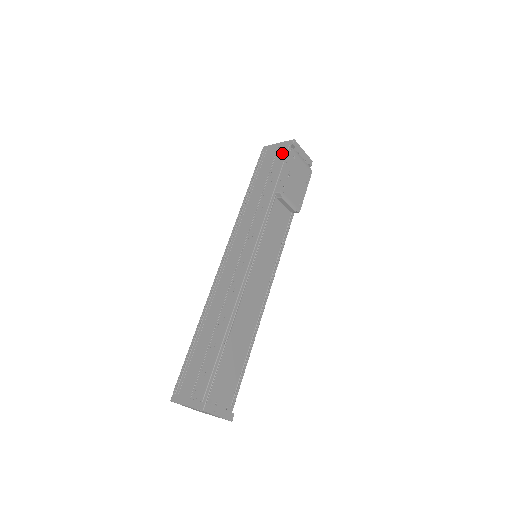
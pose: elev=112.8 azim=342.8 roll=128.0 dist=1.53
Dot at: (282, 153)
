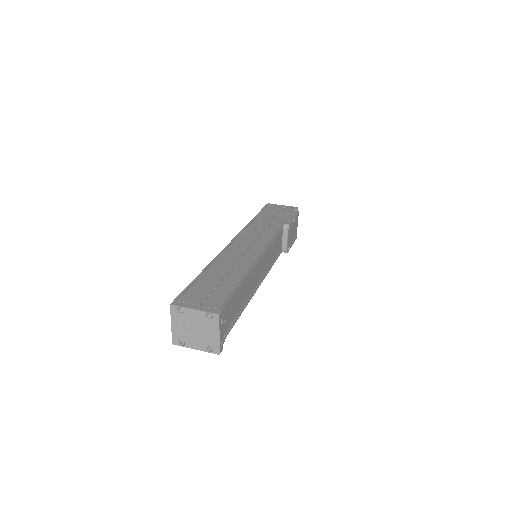
Dot at: (288, 209)
